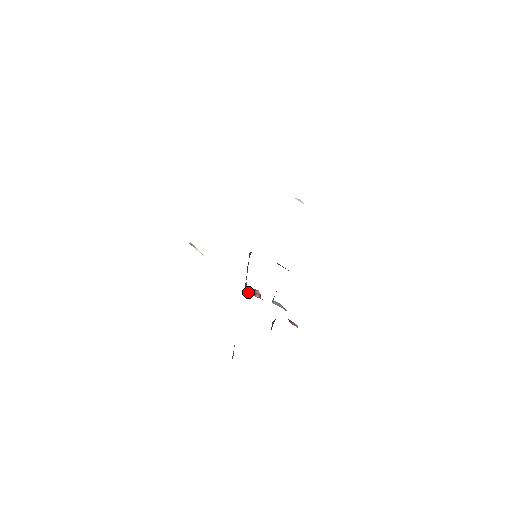
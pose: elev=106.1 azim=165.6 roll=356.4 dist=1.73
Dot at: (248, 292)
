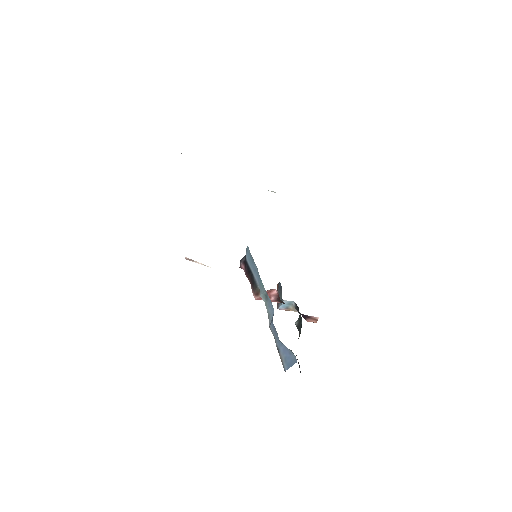
Dot at: (261, 298)
